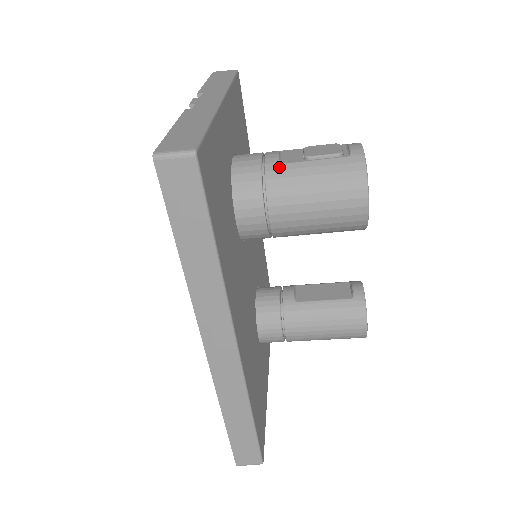
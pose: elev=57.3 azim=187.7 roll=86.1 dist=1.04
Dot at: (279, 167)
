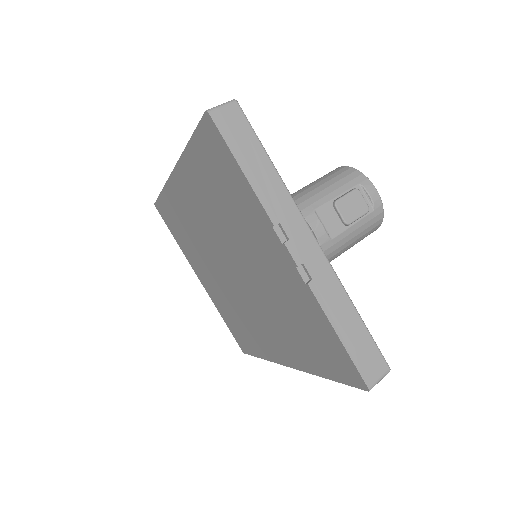
Dot at: (331, 244)
